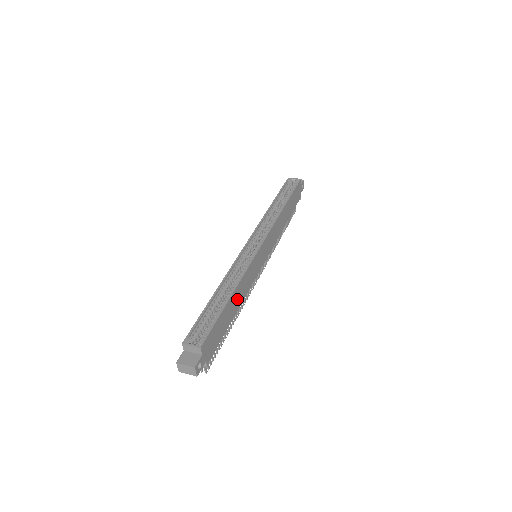
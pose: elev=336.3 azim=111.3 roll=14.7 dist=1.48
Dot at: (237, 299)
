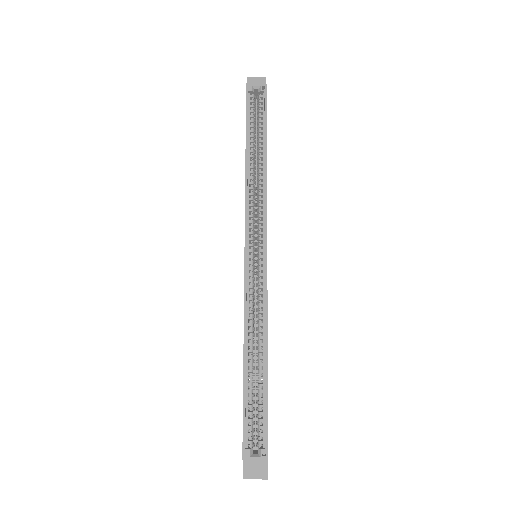
Dot at: occluded
